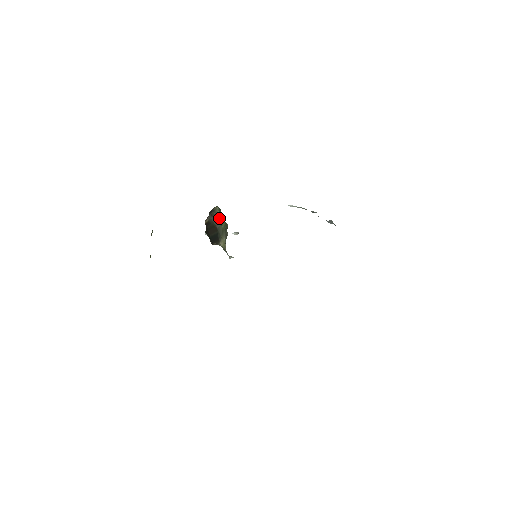
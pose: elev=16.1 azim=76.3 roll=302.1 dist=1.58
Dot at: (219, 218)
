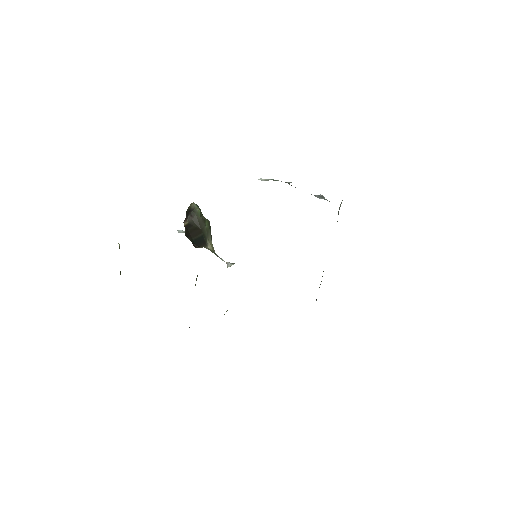
Dot at: (201, 217)
